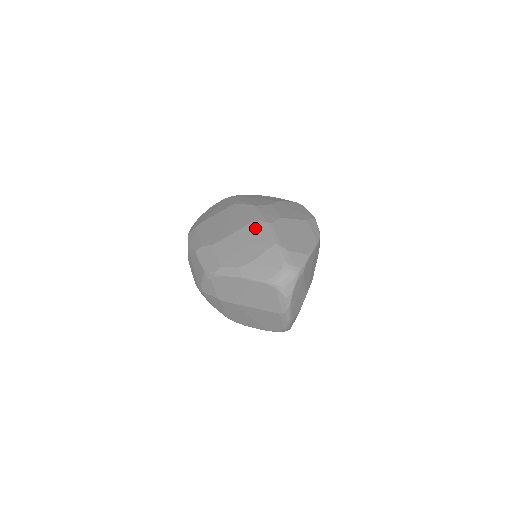
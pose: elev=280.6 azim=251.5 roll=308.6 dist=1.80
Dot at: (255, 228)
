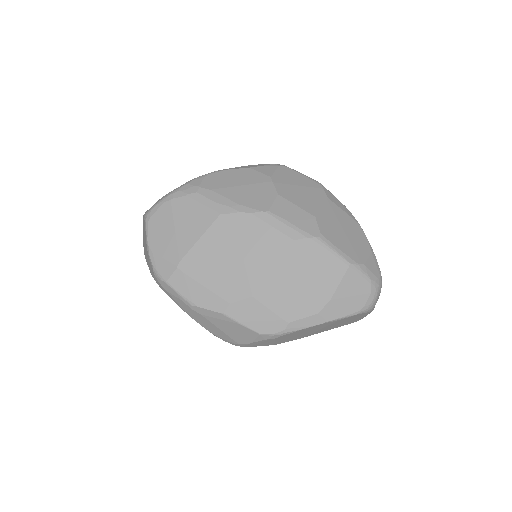
Dot at: (304, 252)
